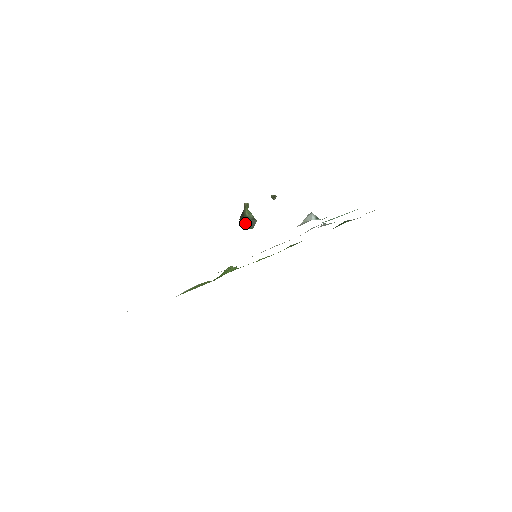
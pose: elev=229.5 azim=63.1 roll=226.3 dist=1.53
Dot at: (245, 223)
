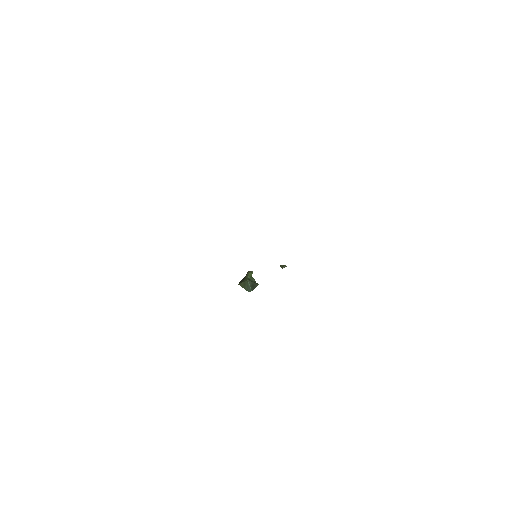
Dot at: (244, 285)
